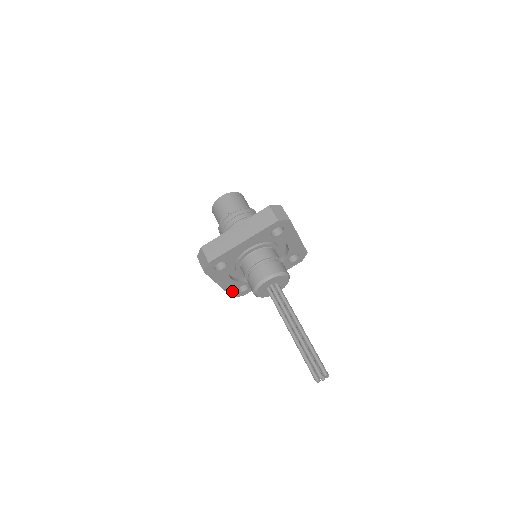
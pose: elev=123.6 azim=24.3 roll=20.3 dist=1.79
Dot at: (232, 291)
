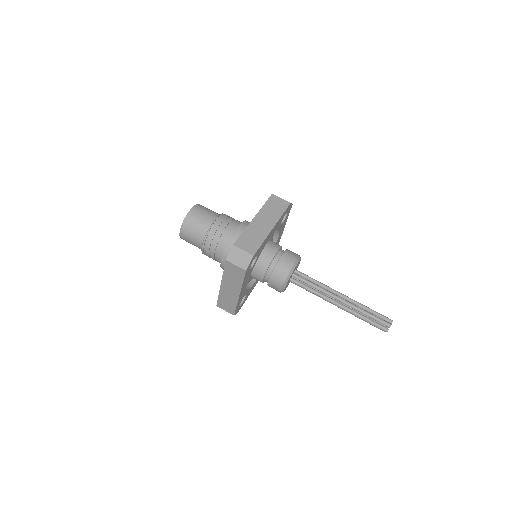
Dot at: occluded
